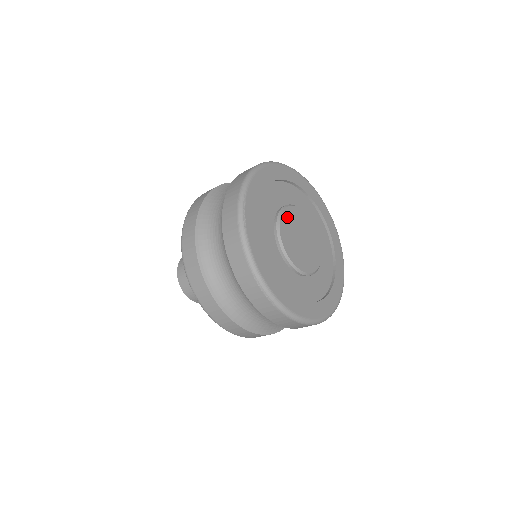
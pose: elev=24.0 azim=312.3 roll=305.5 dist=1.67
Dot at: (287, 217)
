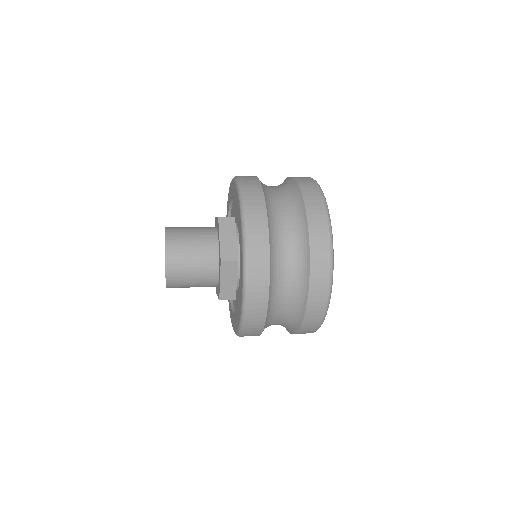
Dot at: occluded
